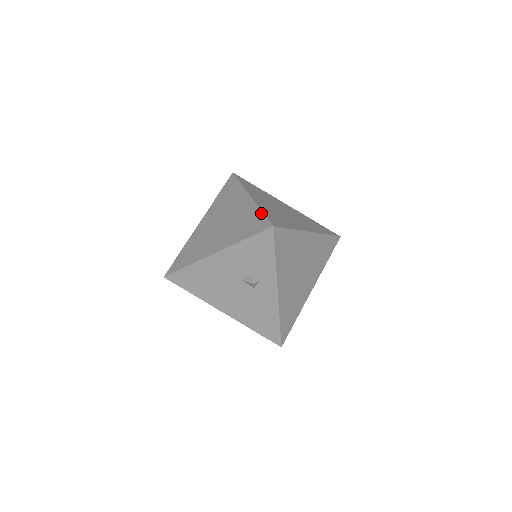
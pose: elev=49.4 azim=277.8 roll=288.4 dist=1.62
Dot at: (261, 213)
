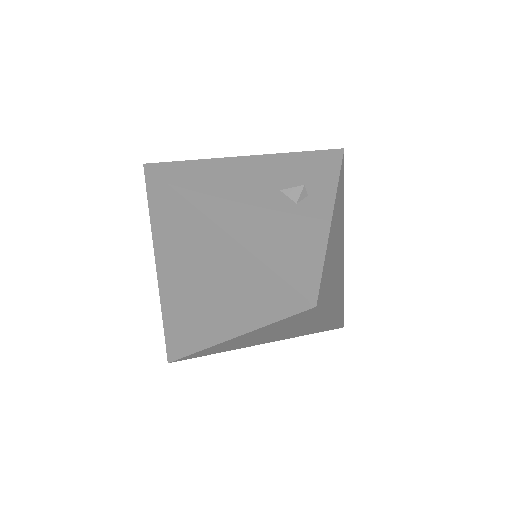
Dot at: occluded
